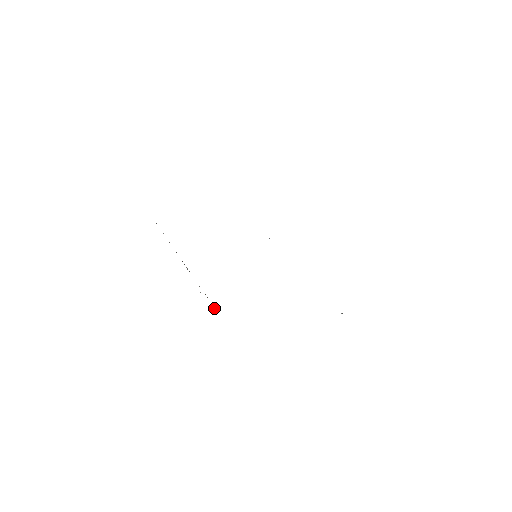
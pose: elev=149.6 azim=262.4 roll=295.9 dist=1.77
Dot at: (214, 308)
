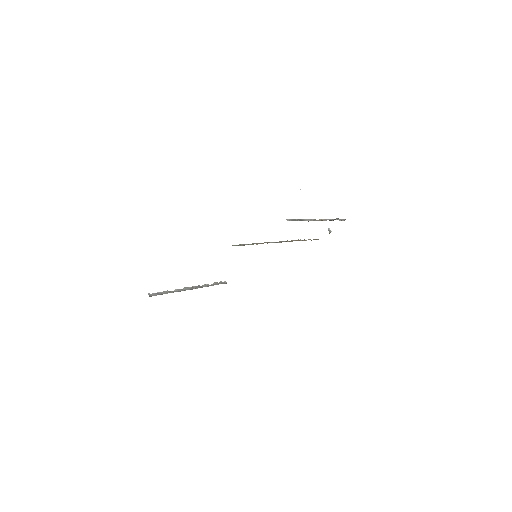
Dot at: (225, 282)
